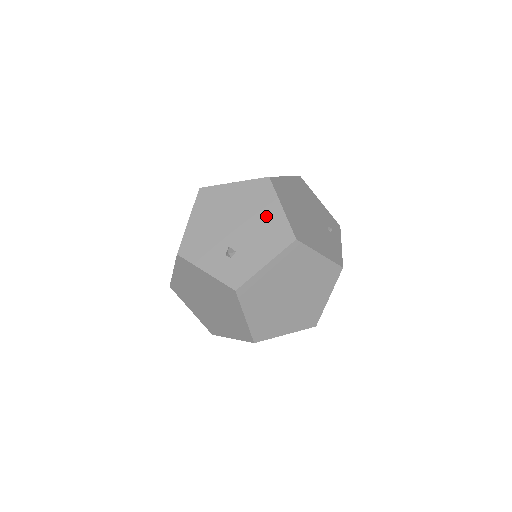
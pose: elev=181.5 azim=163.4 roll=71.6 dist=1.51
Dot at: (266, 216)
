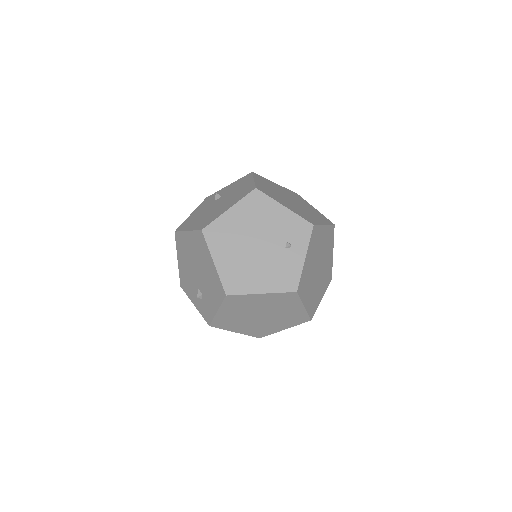
Dot at: (208, 269)
